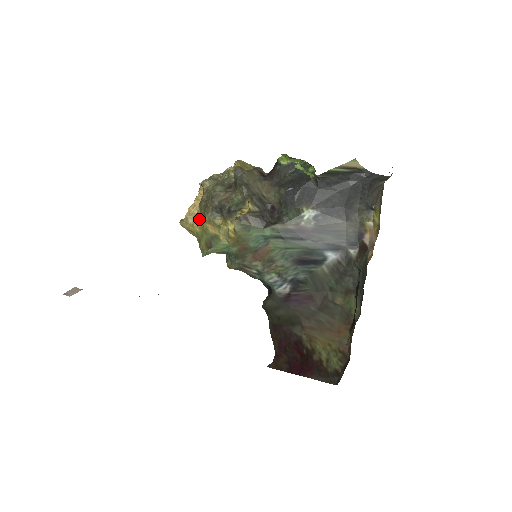
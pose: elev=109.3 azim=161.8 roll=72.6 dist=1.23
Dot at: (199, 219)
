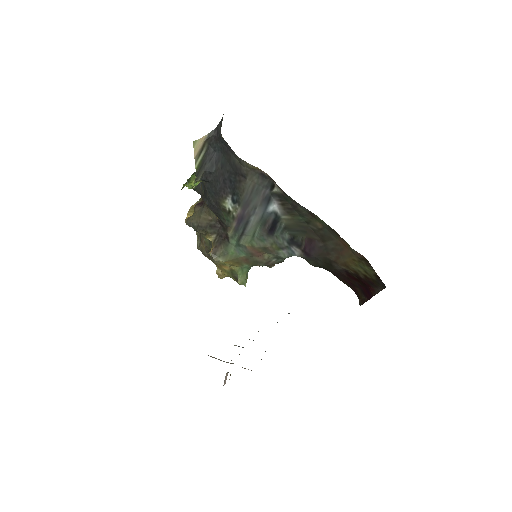
Dot at: (219, 268)
